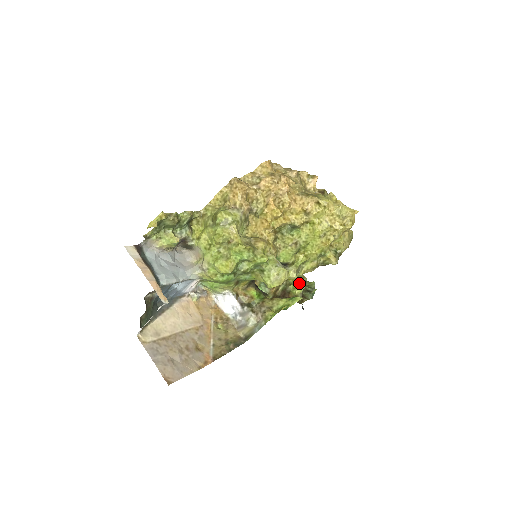
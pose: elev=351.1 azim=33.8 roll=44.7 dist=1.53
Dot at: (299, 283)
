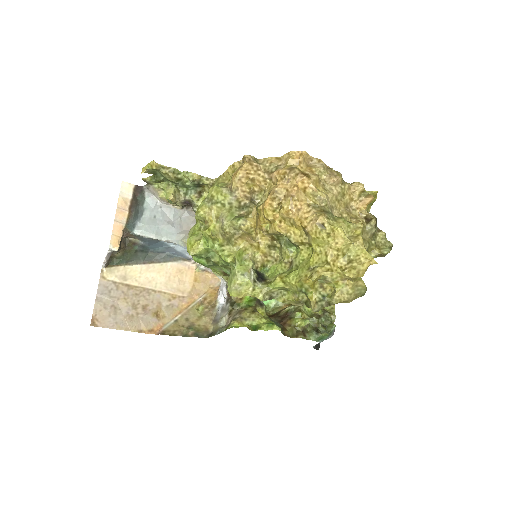
Dot at: (315, 316)
